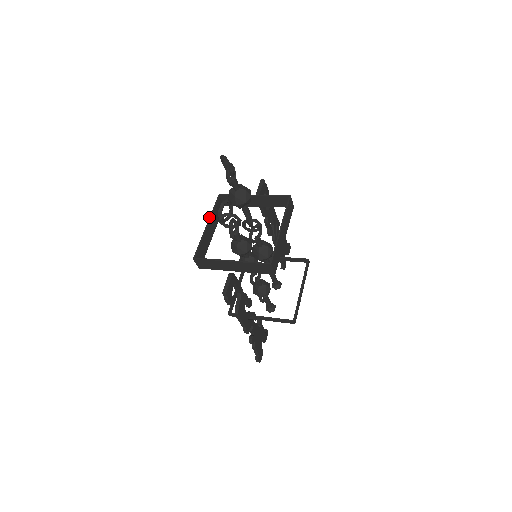
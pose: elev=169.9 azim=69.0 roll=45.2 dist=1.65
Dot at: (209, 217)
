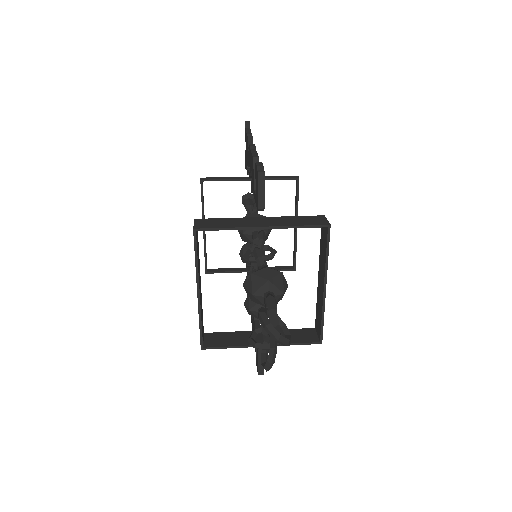
Dot at: (196, 279)
